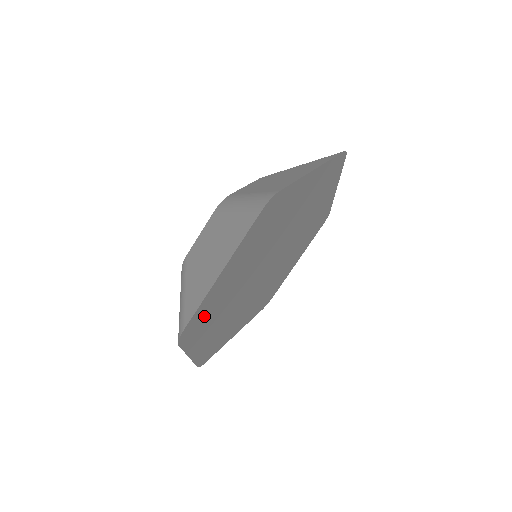
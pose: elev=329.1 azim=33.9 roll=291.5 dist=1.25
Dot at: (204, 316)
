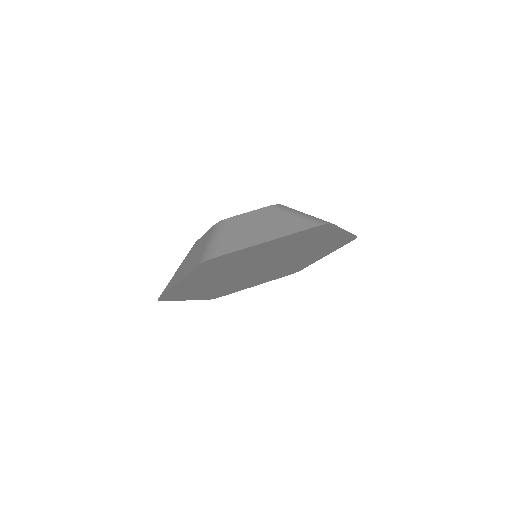
Dot at: (181, 292)
